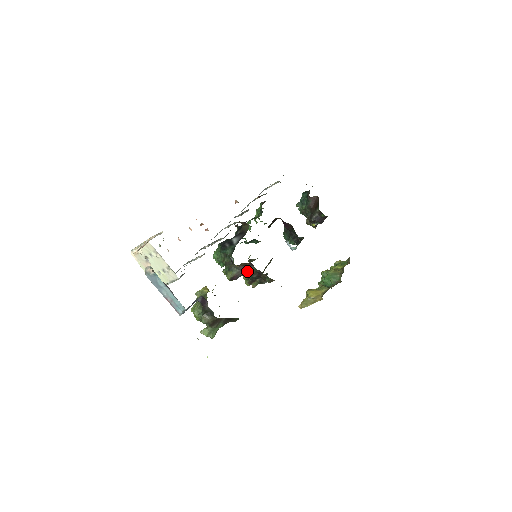
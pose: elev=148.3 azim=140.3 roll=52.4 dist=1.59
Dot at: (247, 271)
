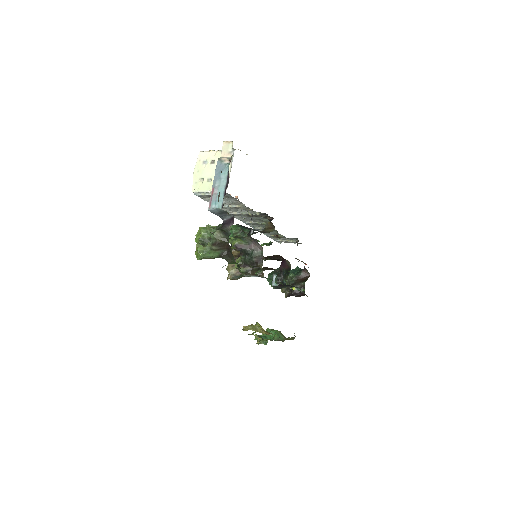
Dot at: (254, 250)
